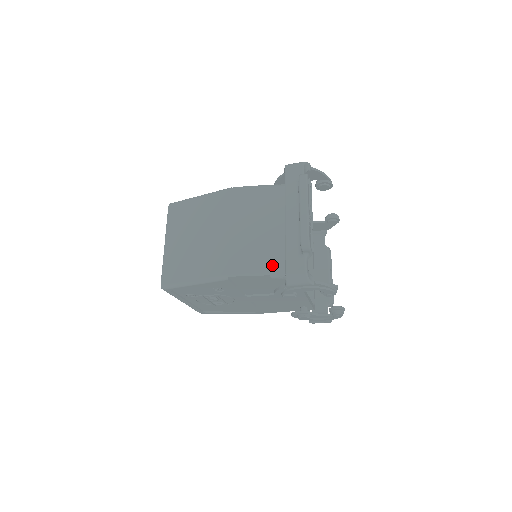
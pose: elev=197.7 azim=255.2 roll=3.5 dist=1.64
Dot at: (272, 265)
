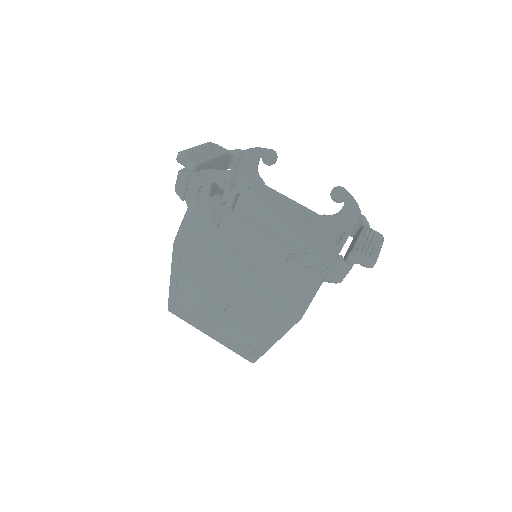
Dot at: occluded
